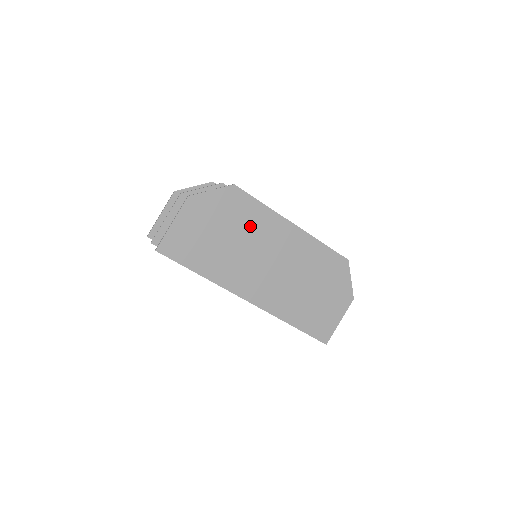
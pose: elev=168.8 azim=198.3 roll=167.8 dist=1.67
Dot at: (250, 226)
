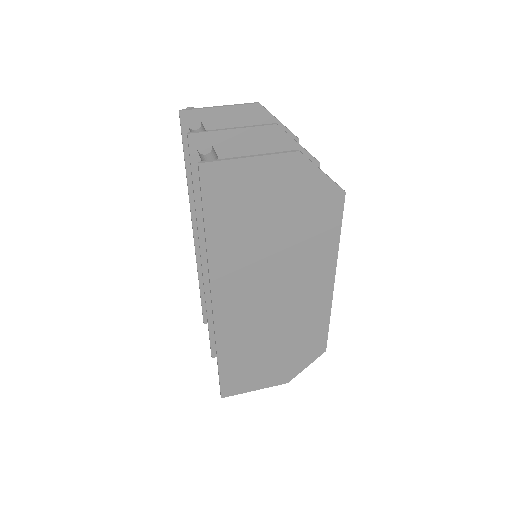
Dot at: (305, 243)
